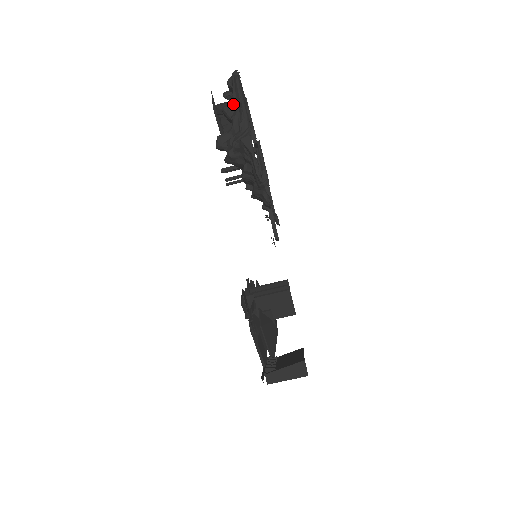
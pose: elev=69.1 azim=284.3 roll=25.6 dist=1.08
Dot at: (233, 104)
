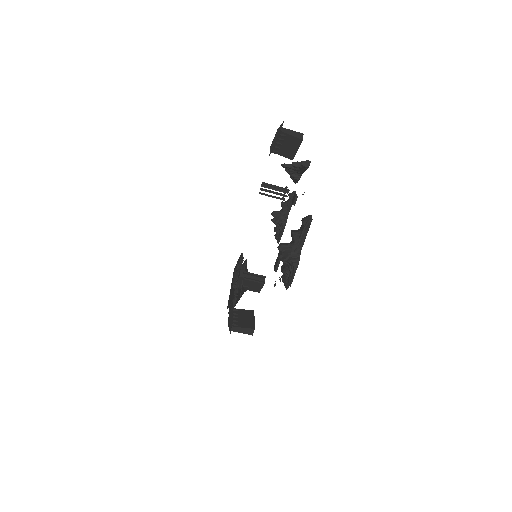
Dot at: (299, 234)
